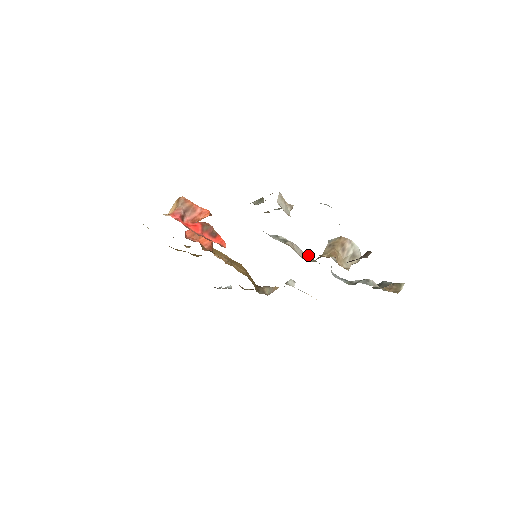
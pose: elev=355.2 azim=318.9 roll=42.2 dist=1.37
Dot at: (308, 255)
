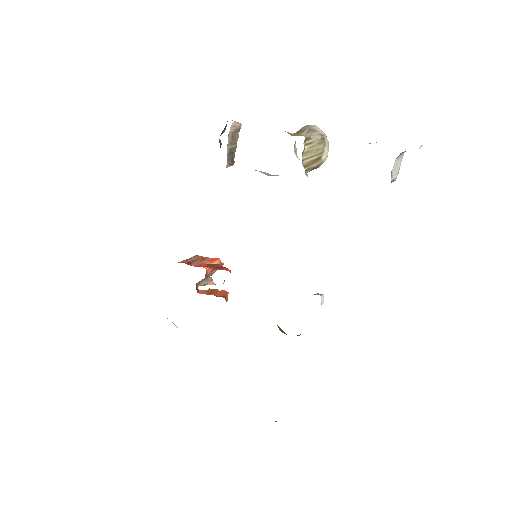
Dot at: occluded
